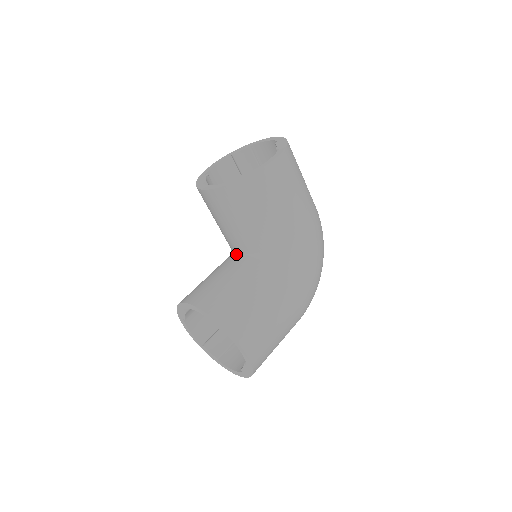
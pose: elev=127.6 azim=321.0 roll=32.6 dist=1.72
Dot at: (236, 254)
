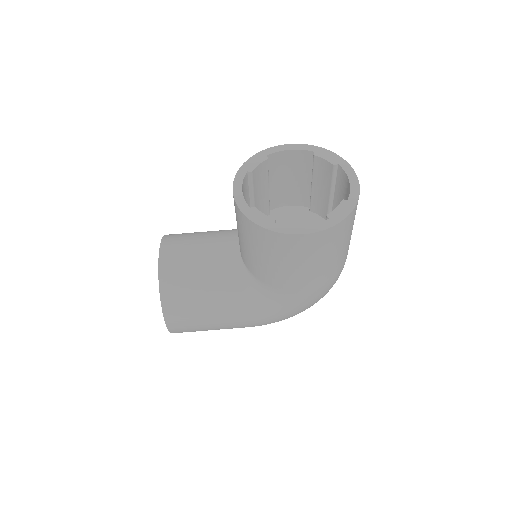
Dot at: (238, 243)
